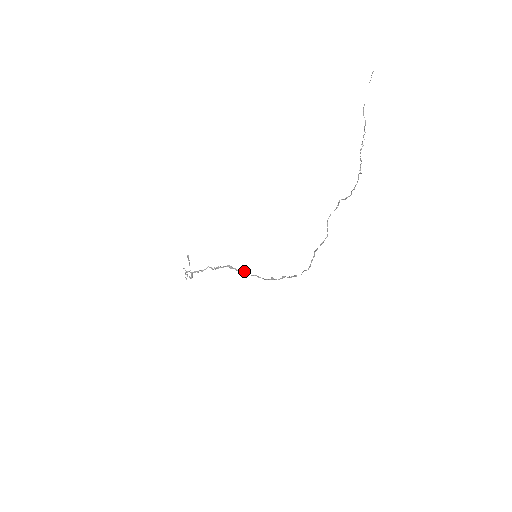
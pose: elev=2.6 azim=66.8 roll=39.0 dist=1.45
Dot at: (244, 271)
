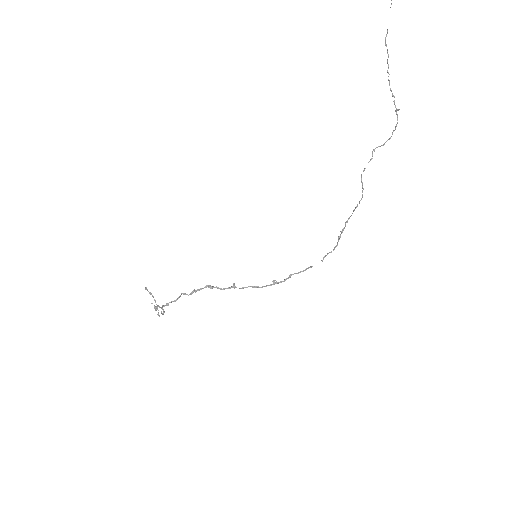
Dot at: occluded
